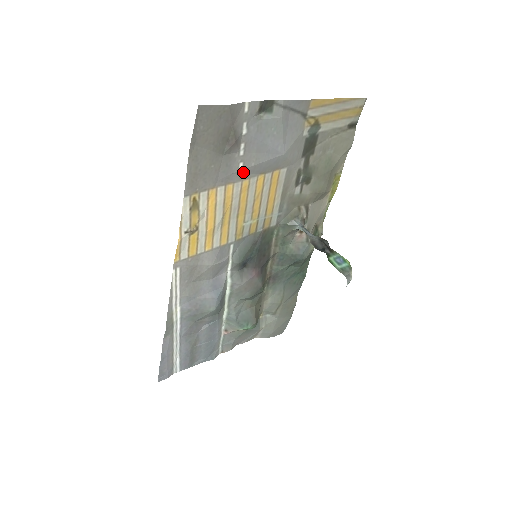
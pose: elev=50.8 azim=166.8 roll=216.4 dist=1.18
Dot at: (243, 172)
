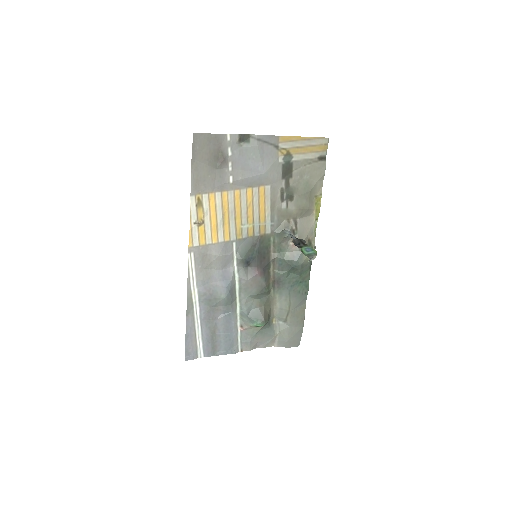
Dot at: (234, 183)
